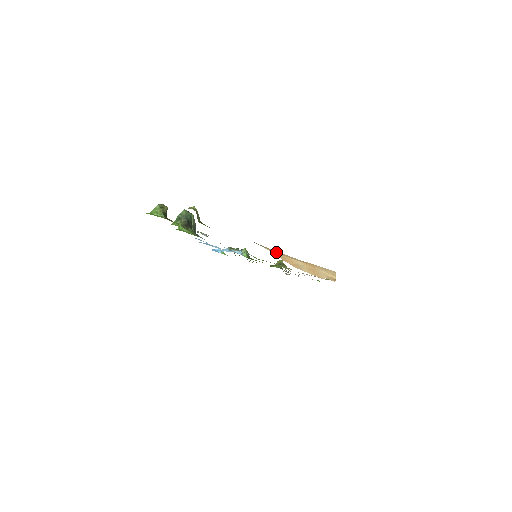
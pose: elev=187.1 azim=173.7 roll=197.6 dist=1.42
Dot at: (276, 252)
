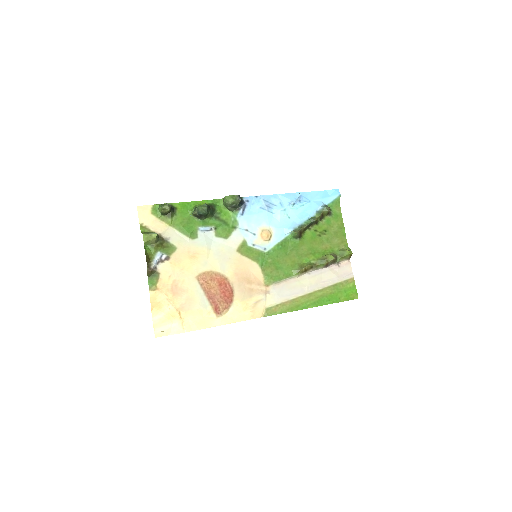
Dot at: (158, 297)
